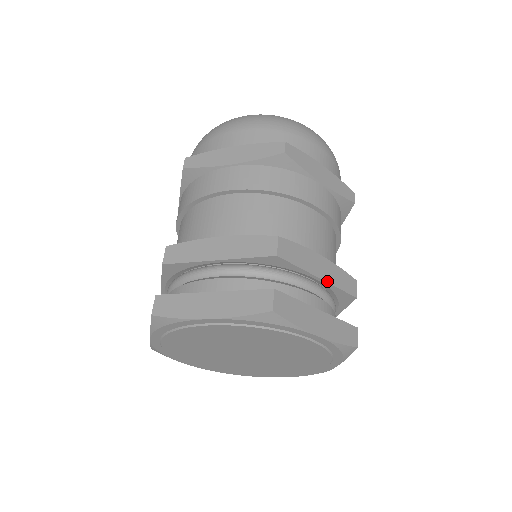
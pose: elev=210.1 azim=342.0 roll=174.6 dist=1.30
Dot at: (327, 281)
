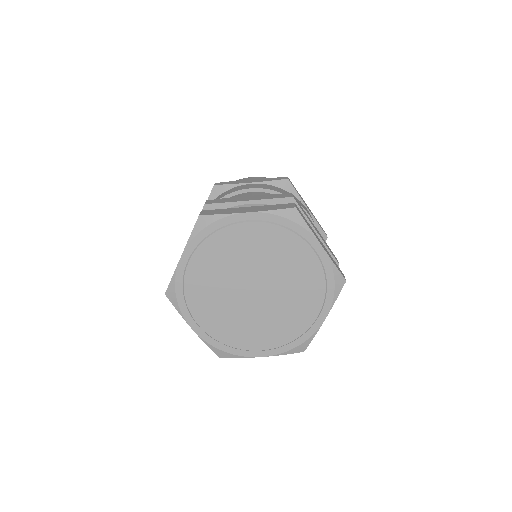
Dot at: (257, 200)
